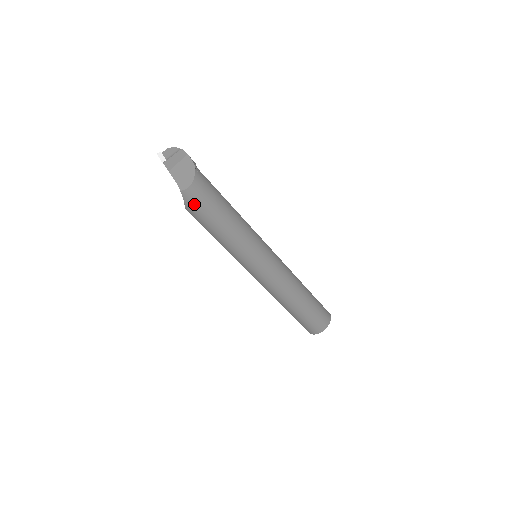
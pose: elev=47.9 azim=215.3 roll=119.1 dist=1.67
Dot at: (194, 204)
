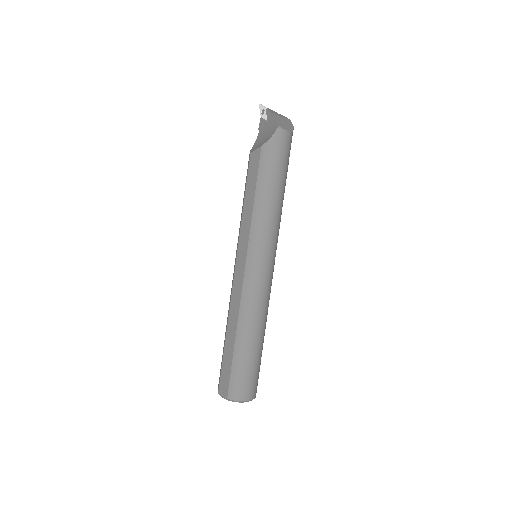
Dot at: (276, 147)
